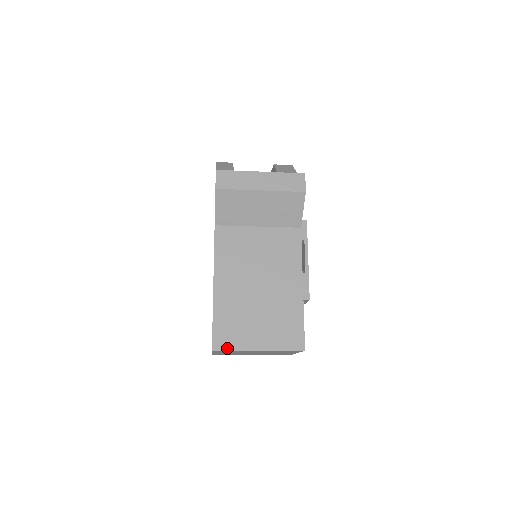
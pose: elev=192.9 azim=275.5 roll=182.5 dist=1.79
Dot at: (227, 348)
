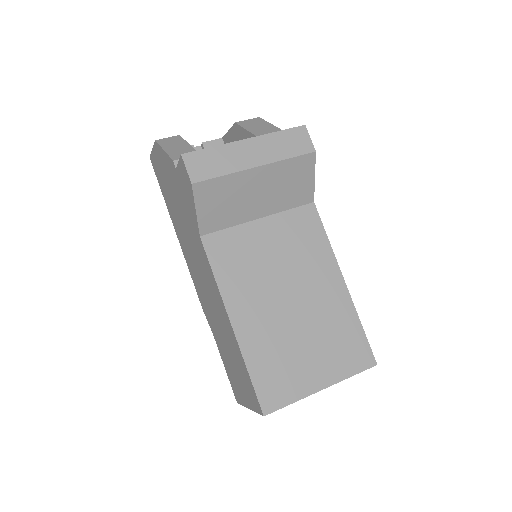
Dot at: (282, 404)
